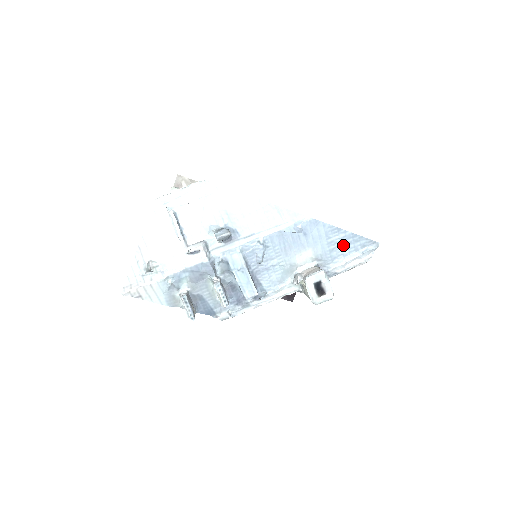
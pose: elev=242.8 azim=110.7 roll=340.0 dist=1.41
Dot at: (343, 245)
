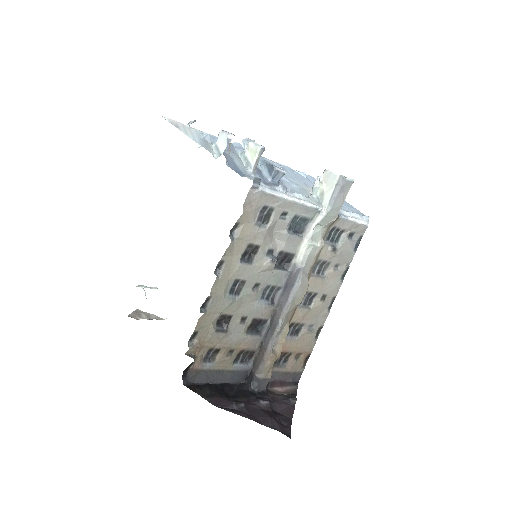
Dot at: occluded
